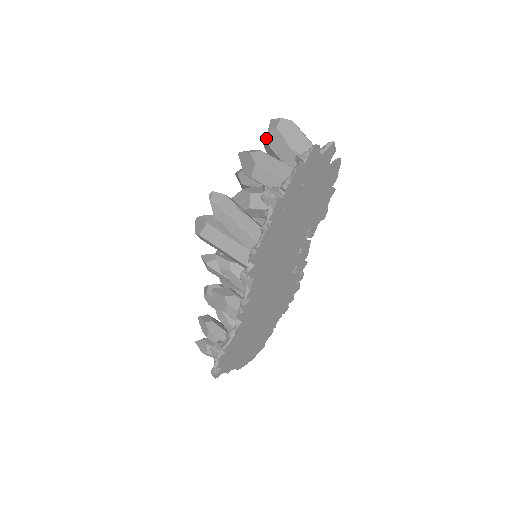
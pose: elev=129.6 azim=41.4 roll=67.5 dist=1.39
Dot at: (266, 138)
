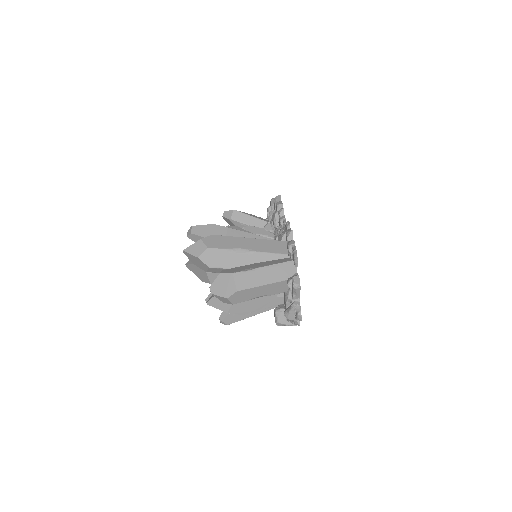
Dot at: (195, 264)
